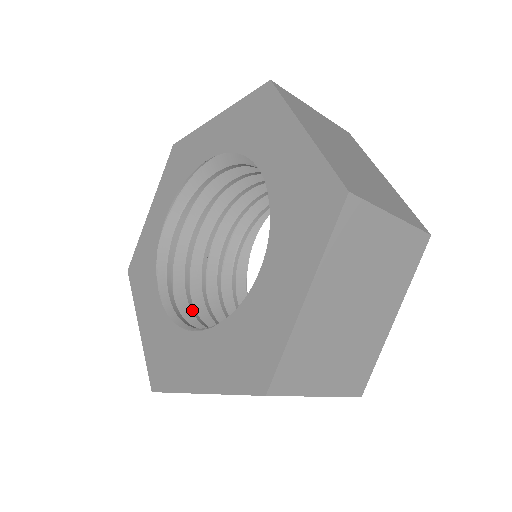
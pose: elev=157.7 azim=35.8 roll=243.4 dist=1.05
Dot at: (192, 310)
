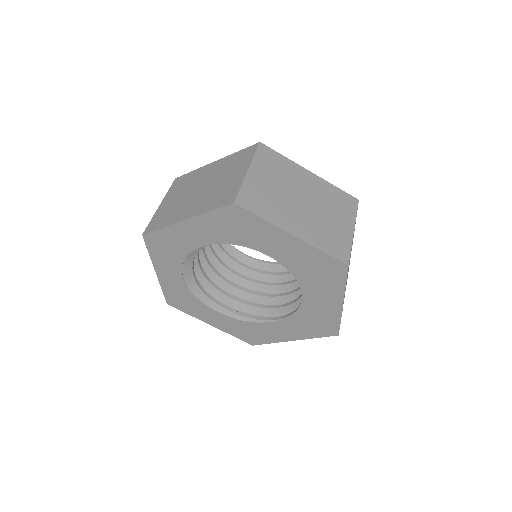
Dot at: (239, 301)
